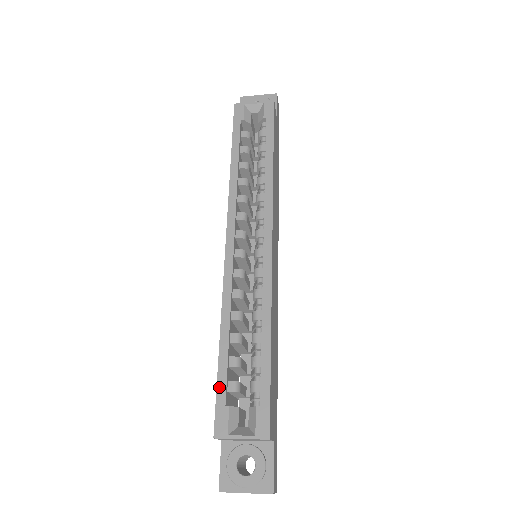
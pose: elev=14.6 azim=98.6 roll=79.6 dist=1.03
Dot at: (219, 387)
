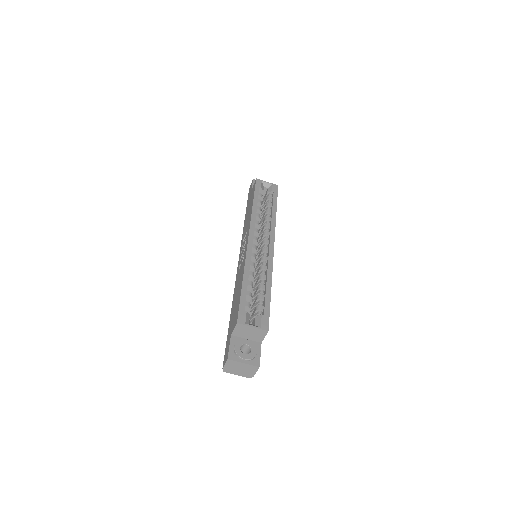
Dot at: (241, 301)
